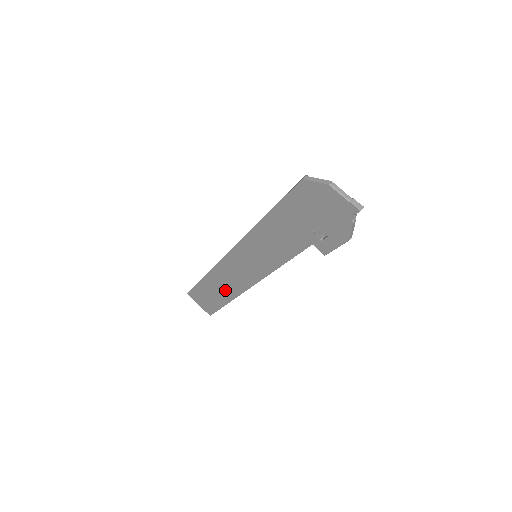
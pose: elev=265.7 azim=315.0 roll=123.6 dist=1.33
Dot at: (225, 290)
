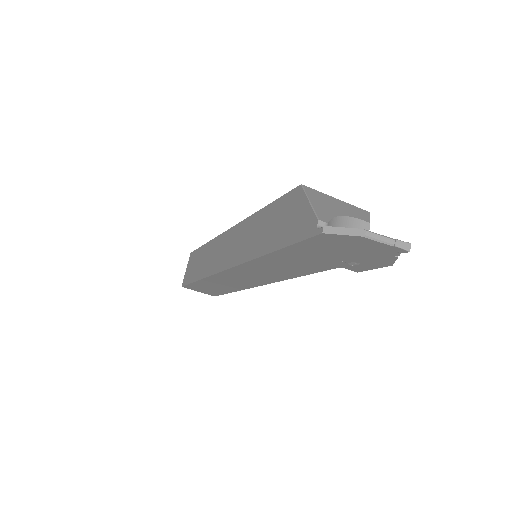
Dot at: (229, 286)
